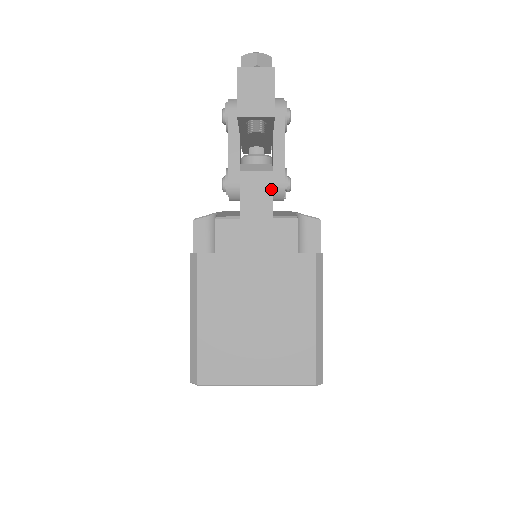
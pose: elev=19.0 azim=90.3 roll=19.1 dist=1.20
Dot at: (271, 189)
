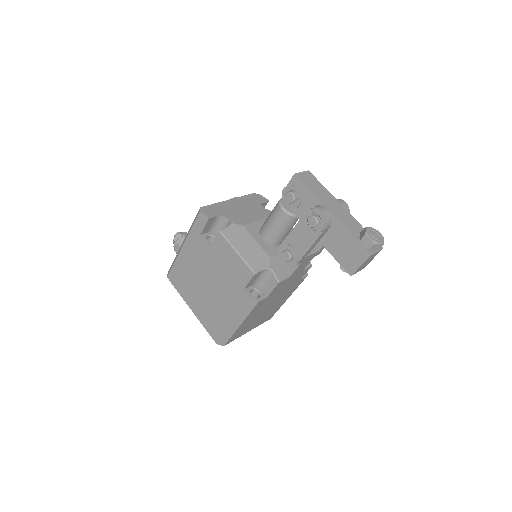
Dot at: occluded
